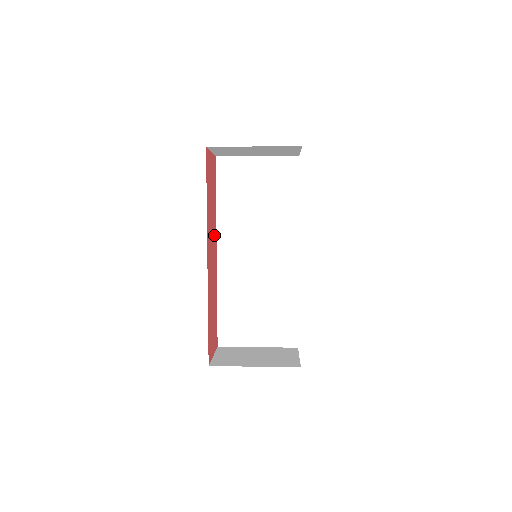
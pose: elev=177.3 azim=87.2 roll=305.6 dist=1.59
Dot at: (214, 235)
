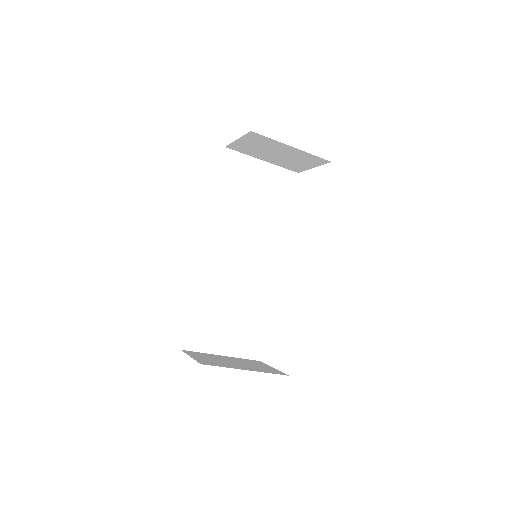
Dot at: occluded
